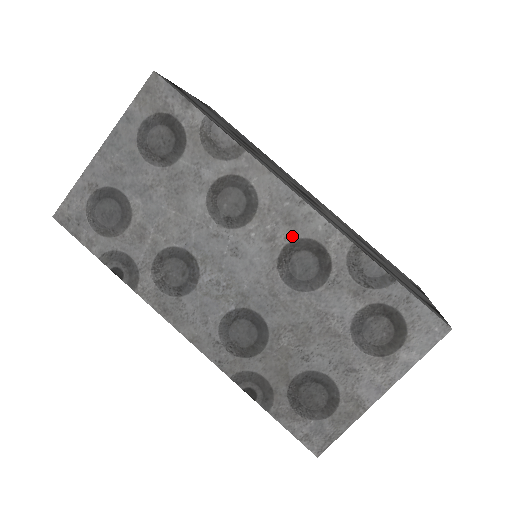
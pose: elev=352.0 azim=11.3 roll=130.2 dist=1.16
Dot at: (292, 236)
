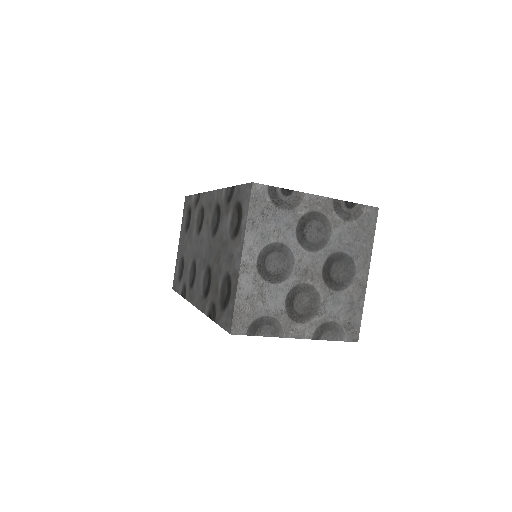
Dot at: (211, 211)
